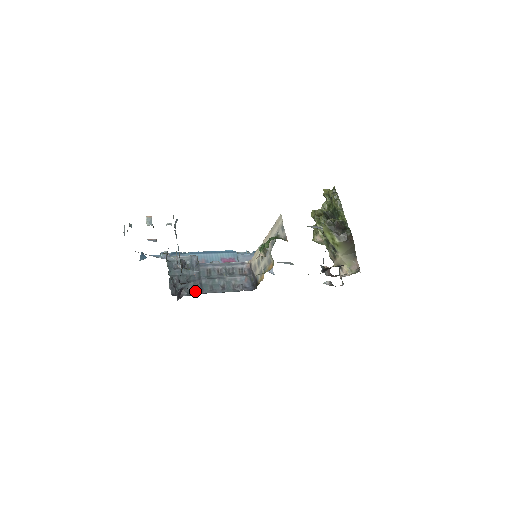
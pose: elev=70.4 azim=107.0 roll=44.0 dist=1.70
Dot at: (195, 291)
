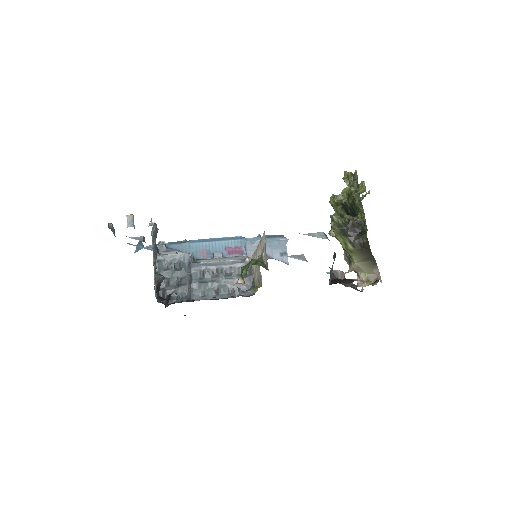
Dot at: (185, 297)
